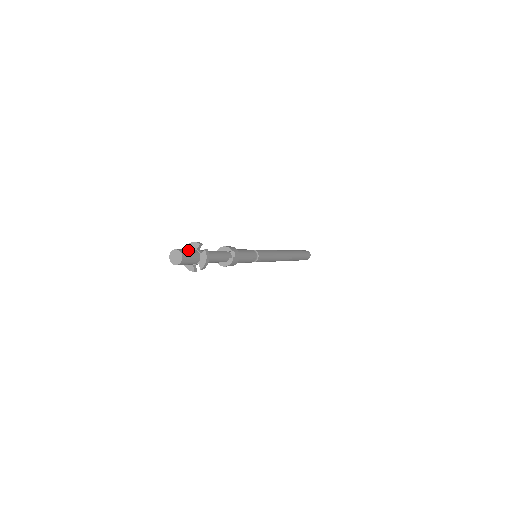
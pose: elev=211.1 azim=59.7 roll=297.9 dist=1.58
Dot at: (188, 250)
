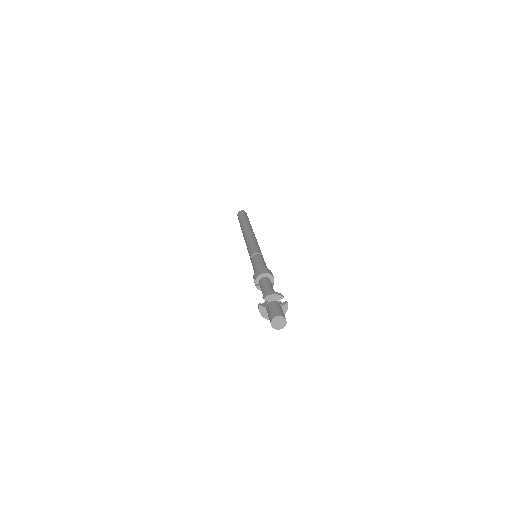
Dot at: (282, 310)
